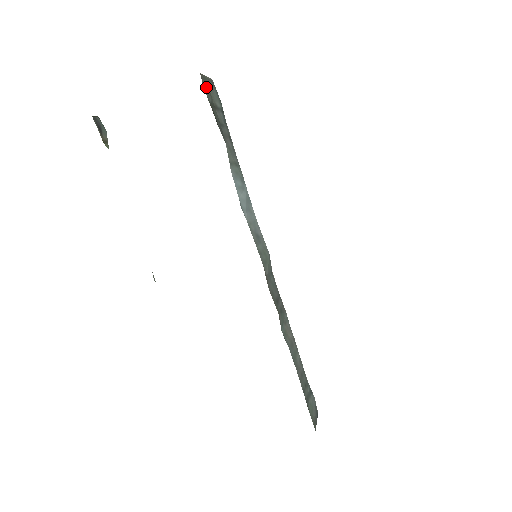
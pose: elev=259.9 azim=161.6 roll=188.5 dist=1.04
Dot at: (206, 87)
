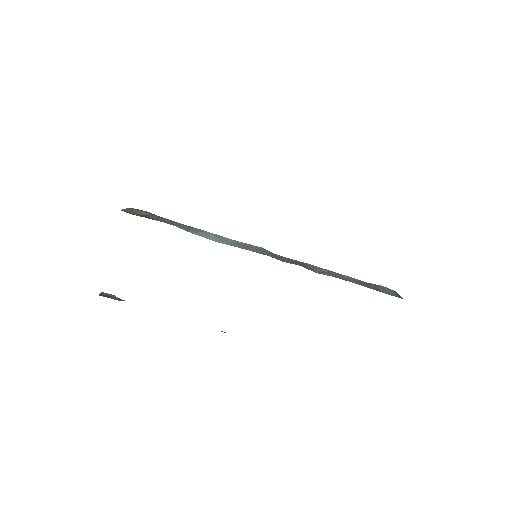
Dot at: (131, 213)
